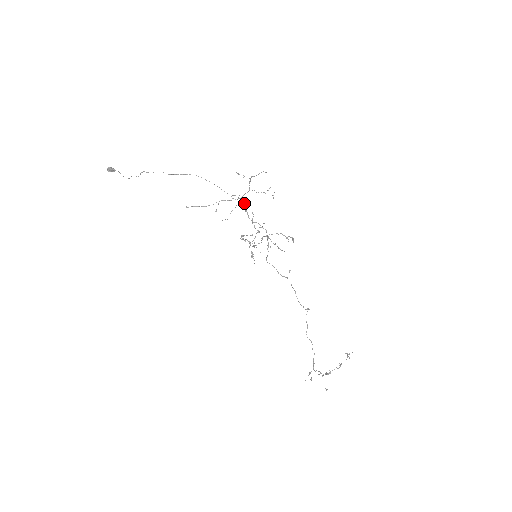
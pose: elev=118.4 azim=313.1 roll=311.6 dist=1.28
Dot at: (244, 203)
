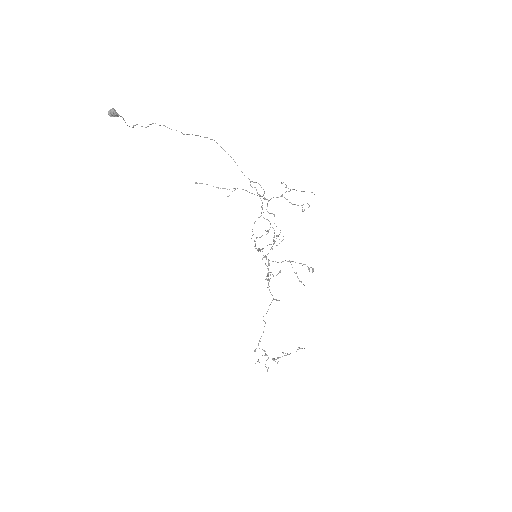
Dot at: (274, 214)
